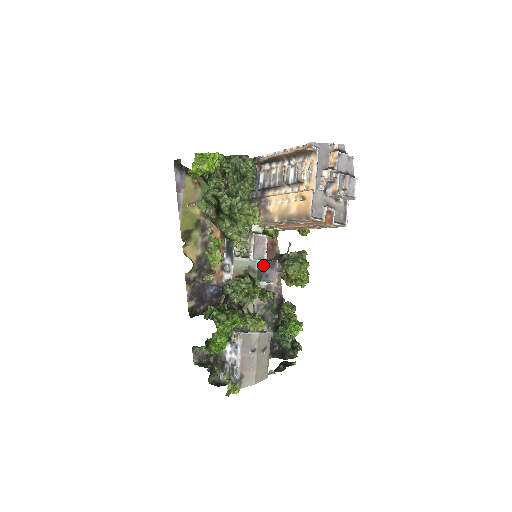
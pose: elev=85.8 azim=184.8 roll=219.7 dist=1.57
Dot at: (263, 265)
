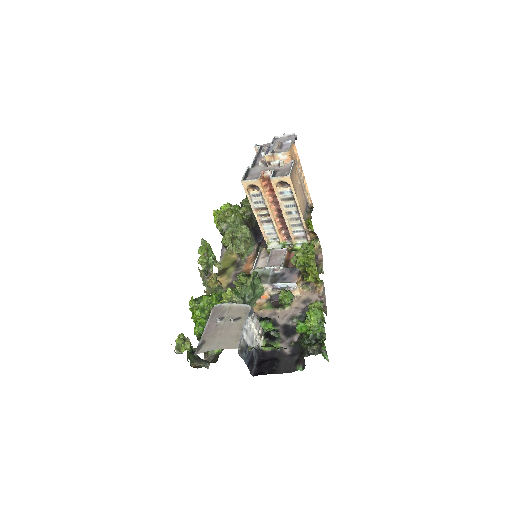
Dot at: (281, 271)
